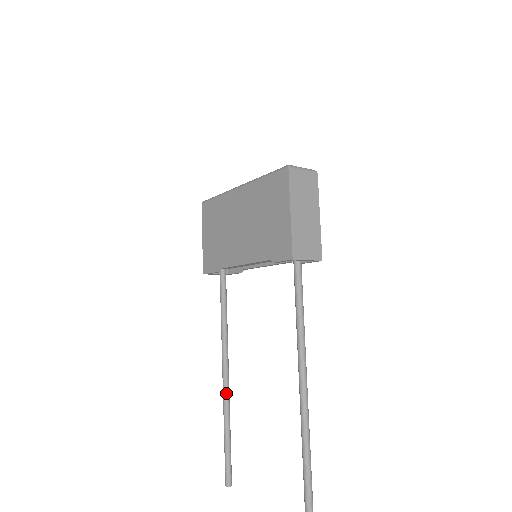
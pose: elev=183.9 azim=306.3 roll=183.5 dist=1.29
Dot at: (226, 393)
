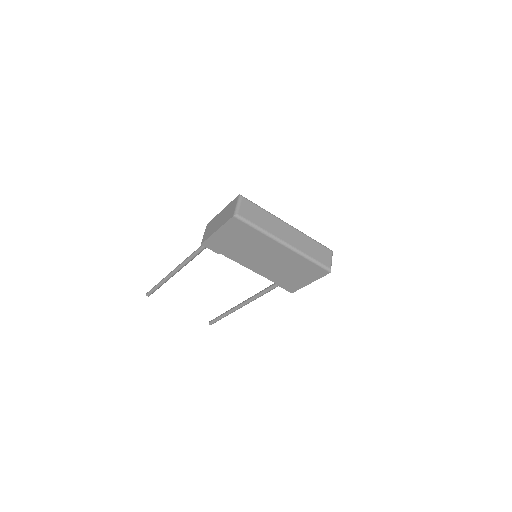
Dot at: occluded
